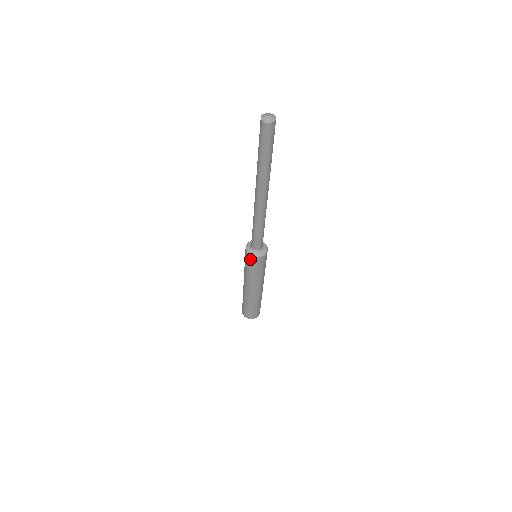
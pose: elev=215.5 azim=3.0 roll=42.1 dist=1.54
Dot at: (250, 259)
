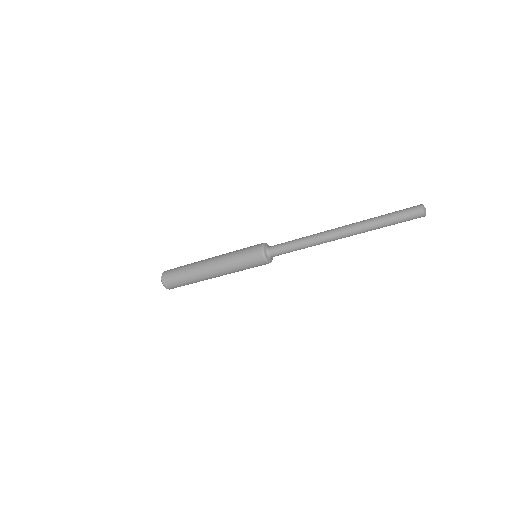
Dot at: (257, 253)
